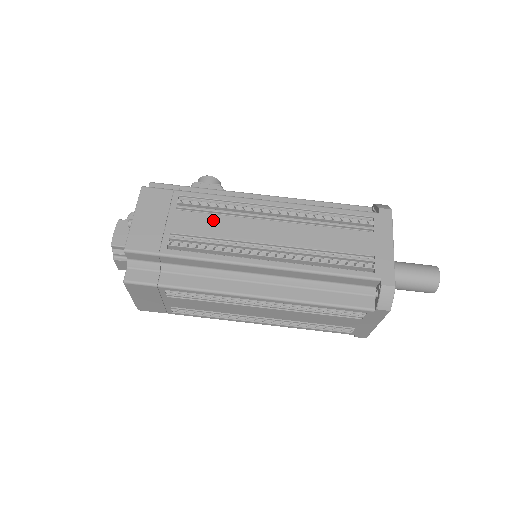
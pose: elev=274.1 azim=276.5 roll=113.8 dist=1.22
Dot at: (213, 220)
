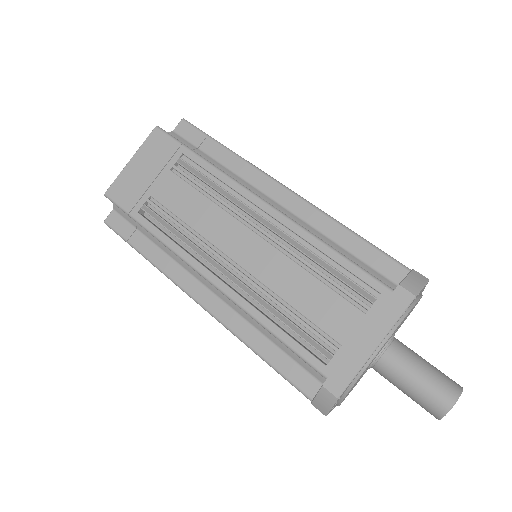
Dot at: occluded
